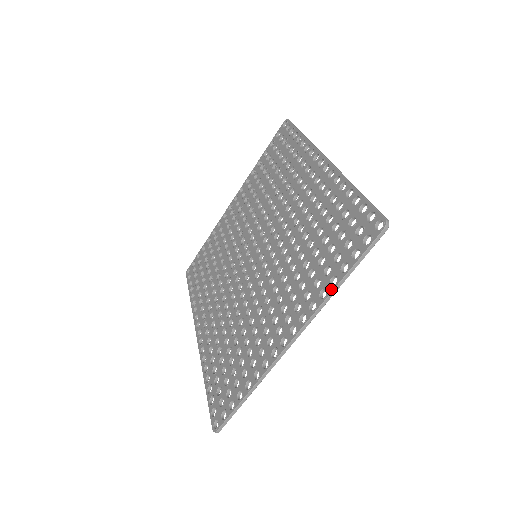
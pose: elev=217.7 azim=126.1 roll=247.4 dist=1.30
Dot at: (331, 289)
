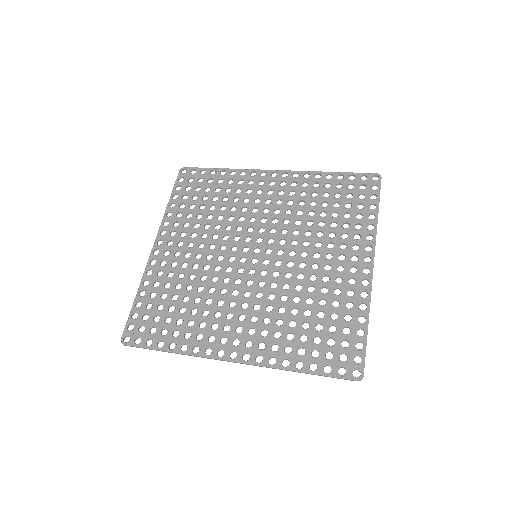
Dot at: (375, 221)
